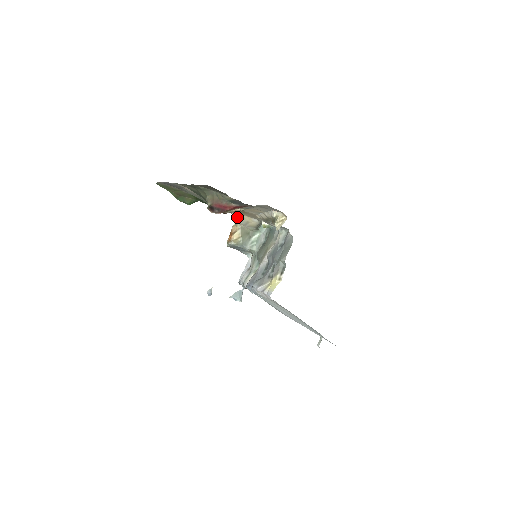
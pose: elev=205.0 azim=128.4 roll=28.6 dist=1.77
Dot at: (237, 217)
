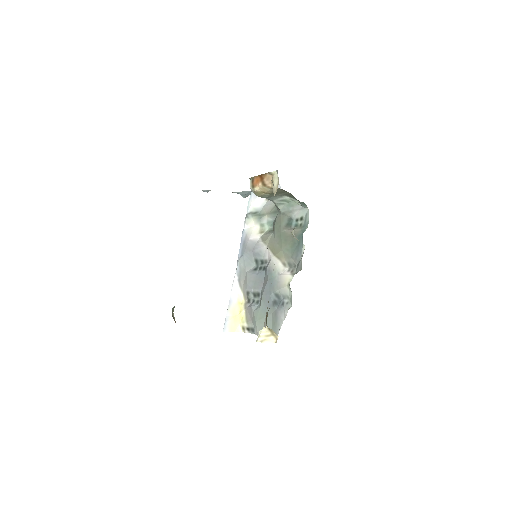
Dot at: (278, 179)
